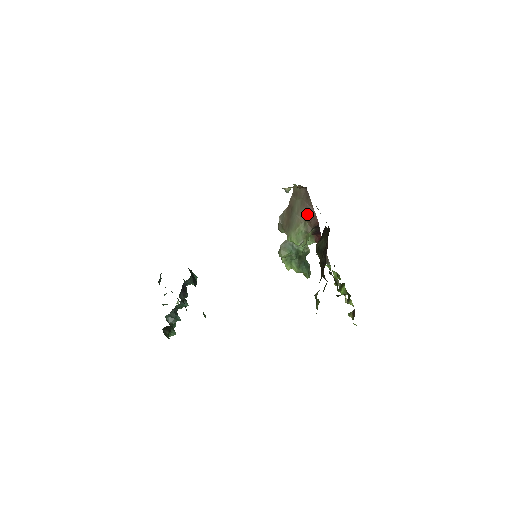
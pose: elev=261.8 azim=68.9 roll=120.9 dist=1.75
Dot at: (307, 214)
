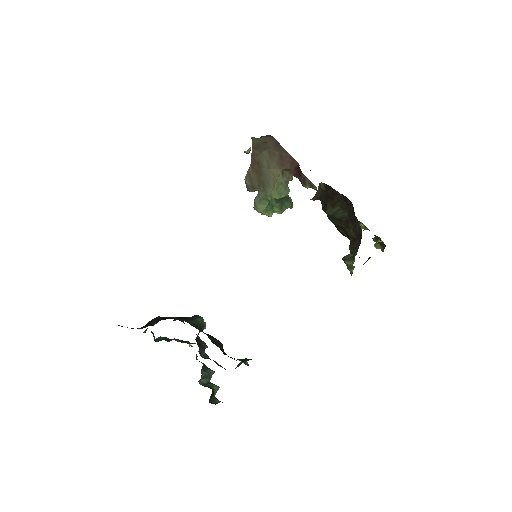
Dot at: (282, 163)
